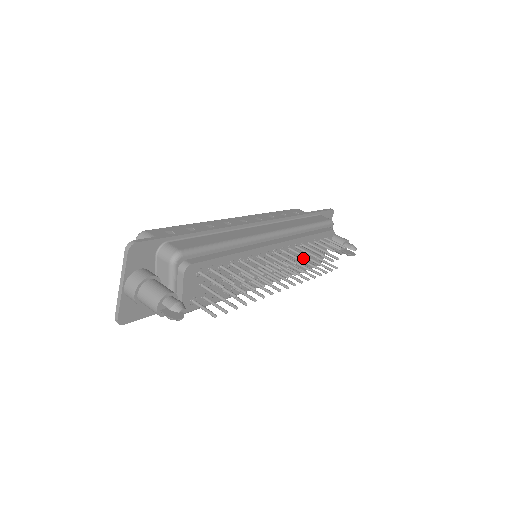
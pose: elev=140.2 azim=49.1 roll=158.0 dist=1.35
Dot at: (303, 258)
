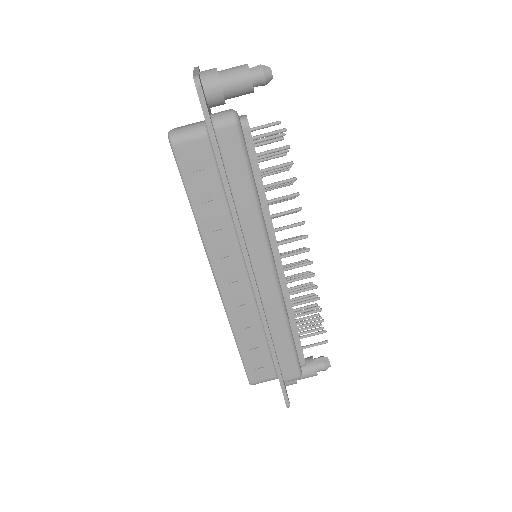
Dot at: occluded
